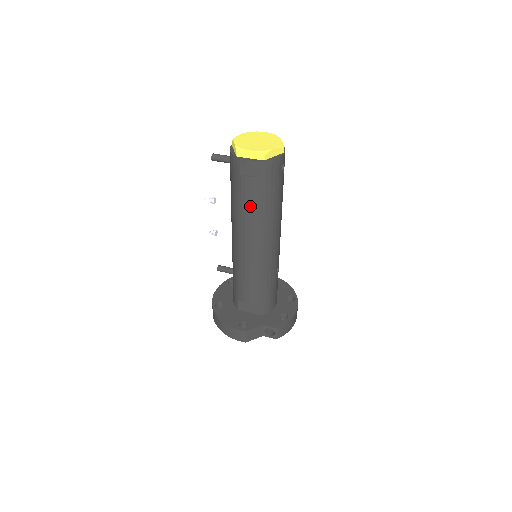
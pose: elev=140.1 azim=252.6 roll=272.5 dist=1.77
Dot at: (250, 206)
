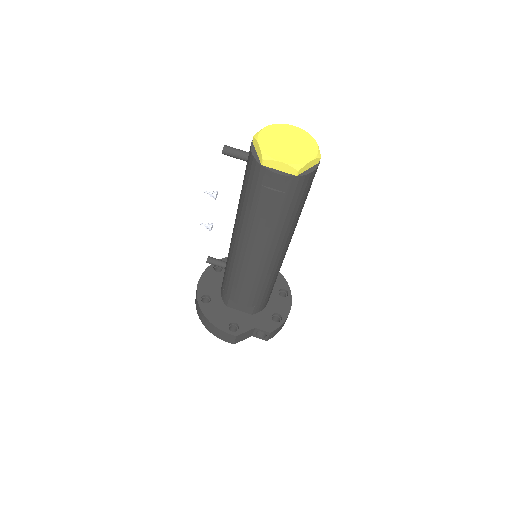
Dot at: (267, 220)
